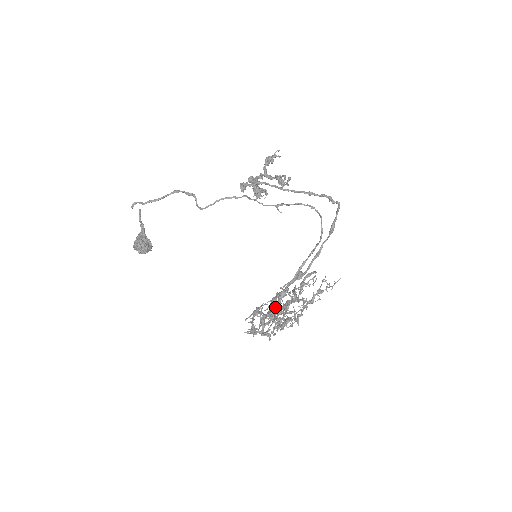
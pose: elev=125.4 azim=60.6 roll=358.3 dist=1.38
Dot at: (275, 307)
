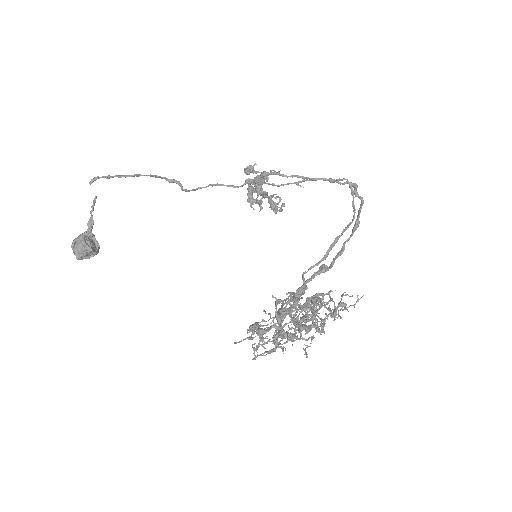
Dot at: occluded
